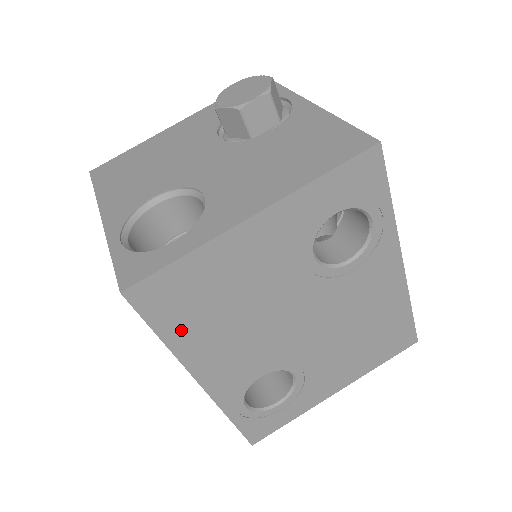
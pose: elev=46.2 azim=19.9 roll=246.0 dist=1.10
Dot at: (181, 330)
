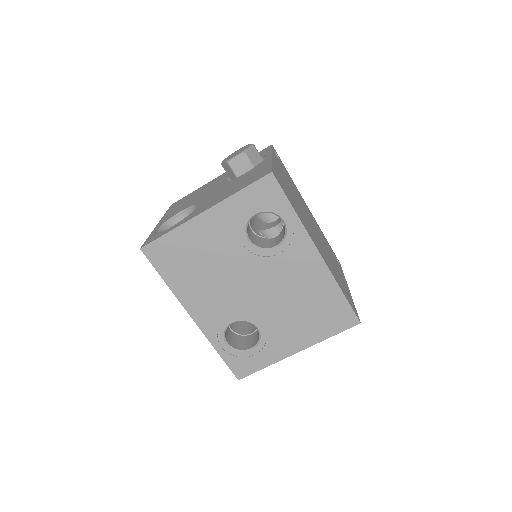
Dot at: (174, 277)
